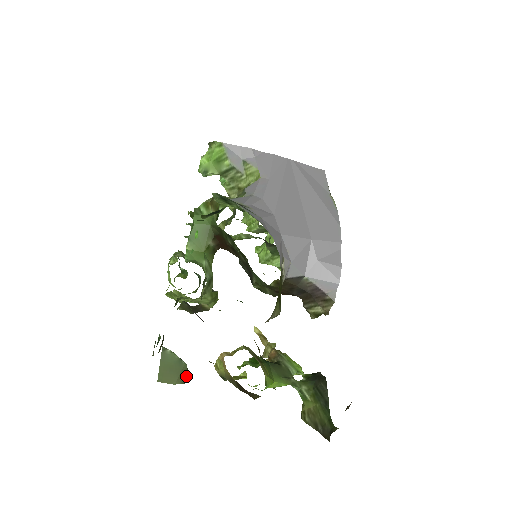
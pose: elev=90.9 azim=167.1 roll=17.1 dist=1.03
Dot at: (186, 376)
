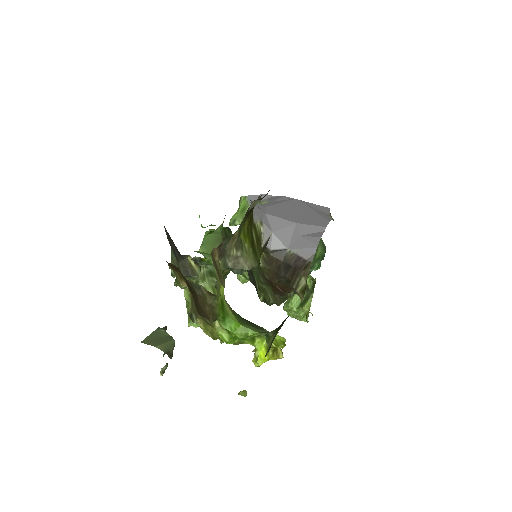
Dot at: (171, 349)
